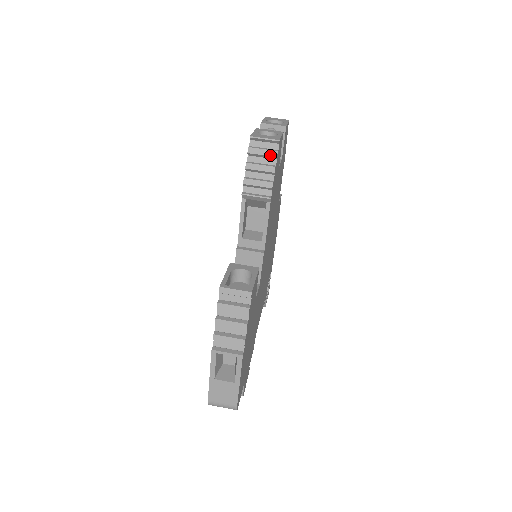
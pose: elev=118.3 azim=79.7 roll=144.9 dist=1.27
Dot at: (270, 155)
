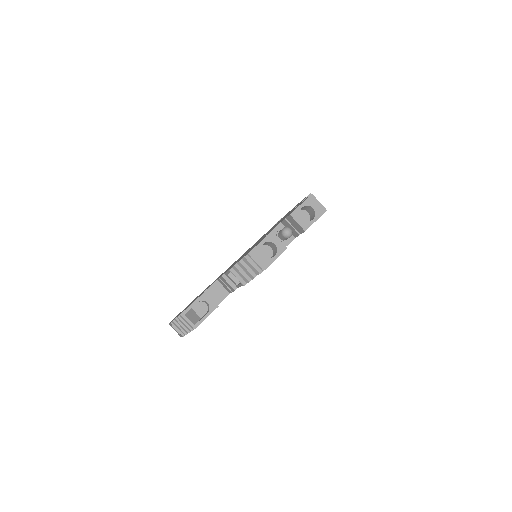
Dot at: (254, 271)
